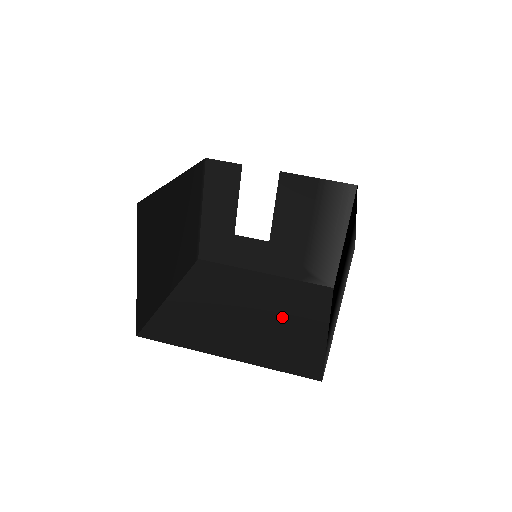
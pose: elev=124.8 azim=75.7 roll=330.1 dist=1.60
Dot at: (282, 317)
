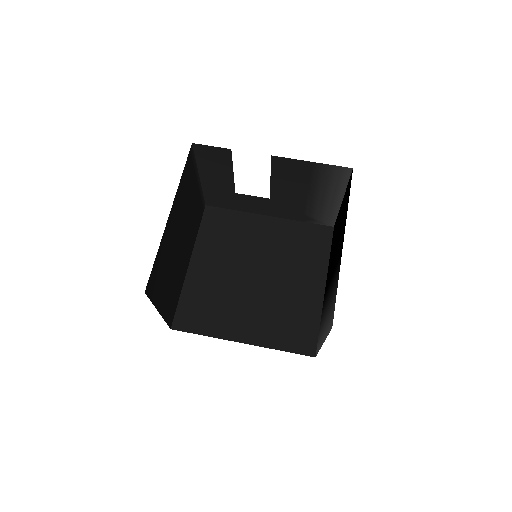
Dot at: (285, 282)
